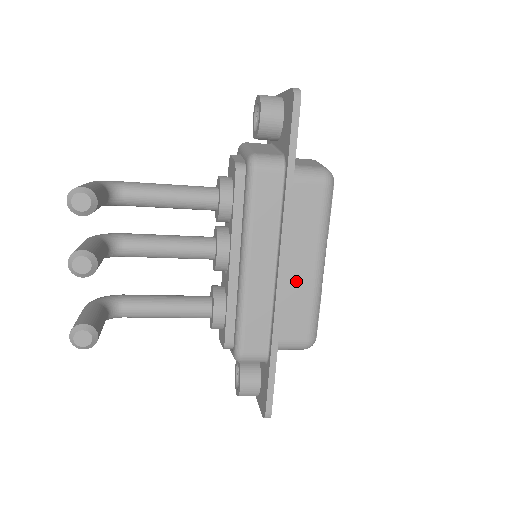
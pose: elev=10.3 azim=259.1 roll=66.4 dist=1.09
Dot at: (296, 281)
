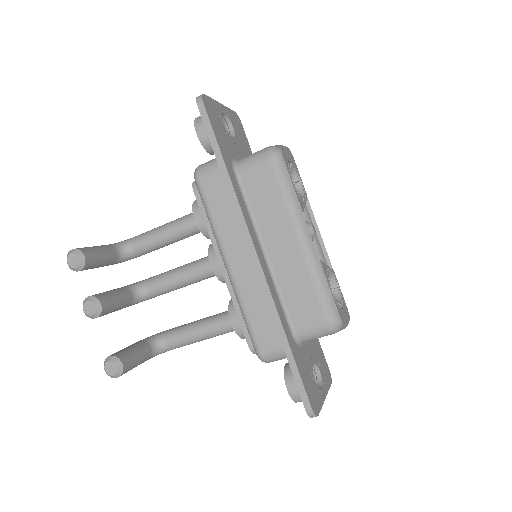
Dot at: (286, 264)
